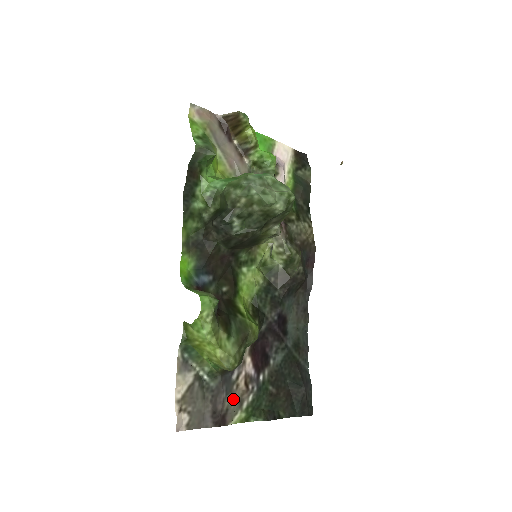
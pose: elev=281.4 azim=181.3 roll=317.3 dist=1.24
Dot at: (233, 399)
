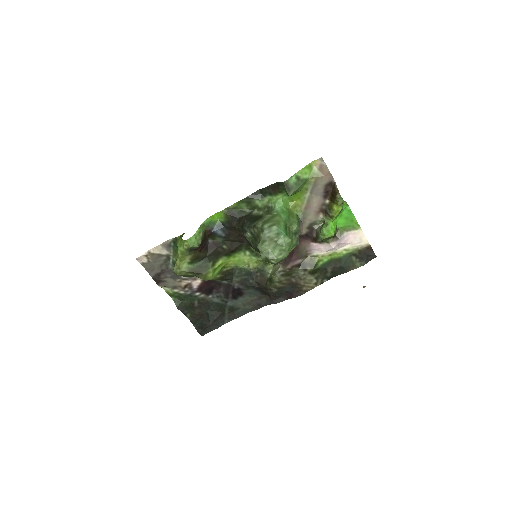
Dot at: (172, 282)
